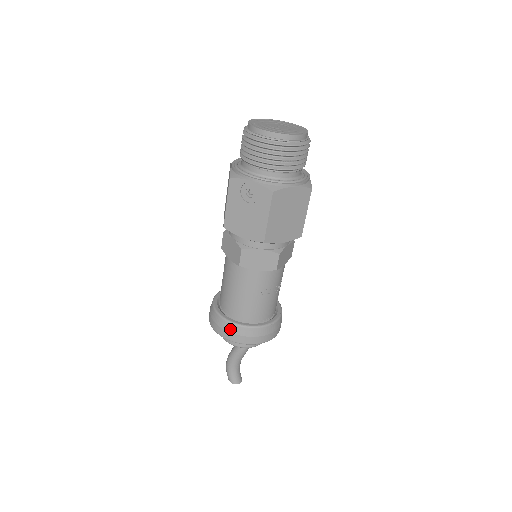
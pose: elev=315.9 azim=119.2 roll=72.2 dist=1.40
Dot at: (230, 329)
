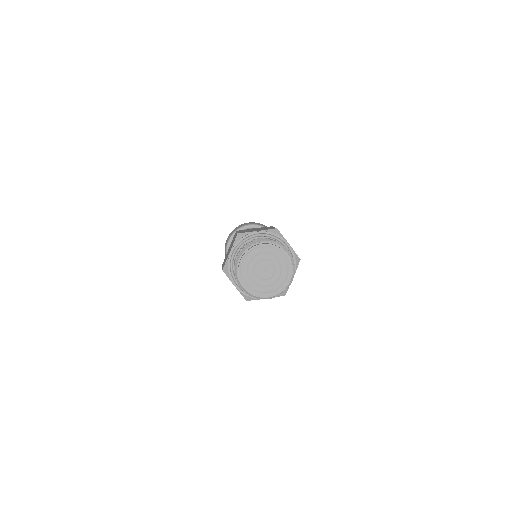
Dot at: occluded
